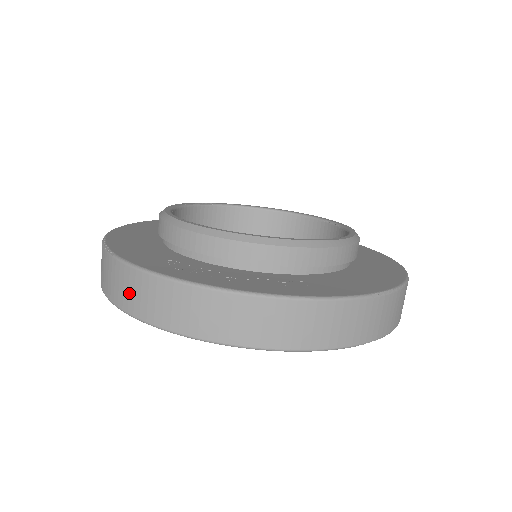
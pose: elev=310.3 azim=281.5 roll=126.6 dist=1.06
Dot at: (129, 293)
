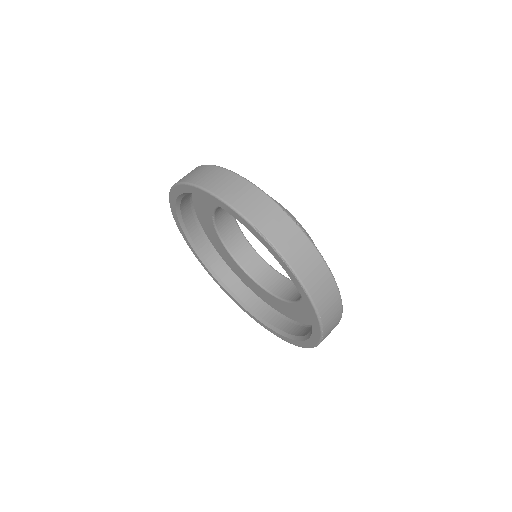
Dot at: occluded
